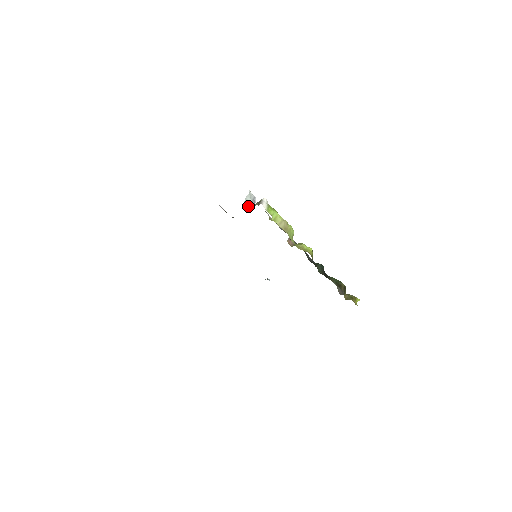
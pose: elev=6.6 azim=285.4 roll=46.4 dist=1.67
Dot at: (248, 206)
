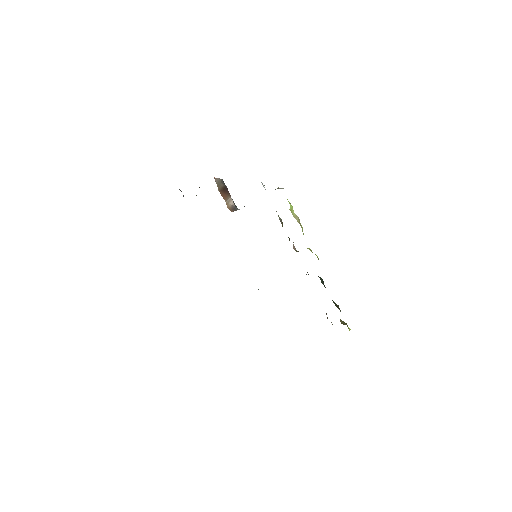
Dot at: occluded
